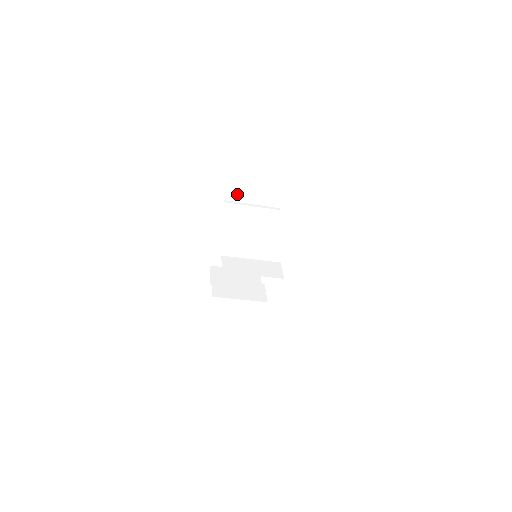
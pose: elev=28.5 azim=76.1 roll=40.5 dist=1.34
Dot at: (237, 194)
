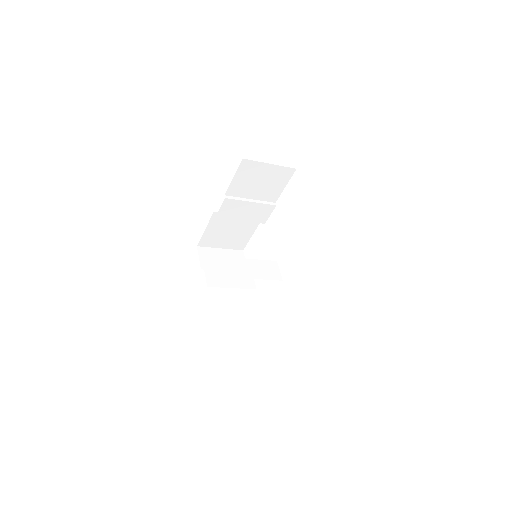
Dot at: (238, 190)
